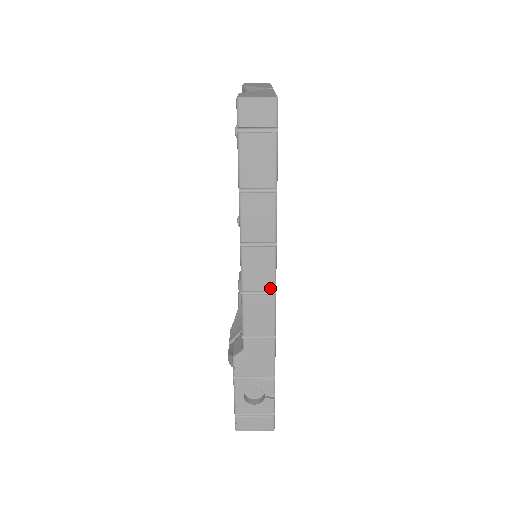
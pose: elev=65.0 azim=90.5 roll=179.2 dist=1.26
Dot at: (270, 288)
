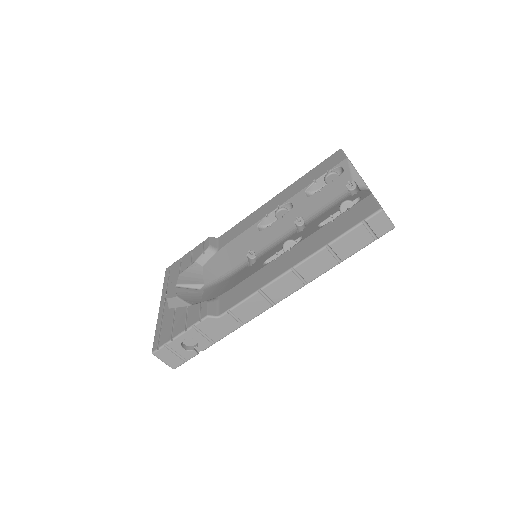
Dot at: (276, 301)
